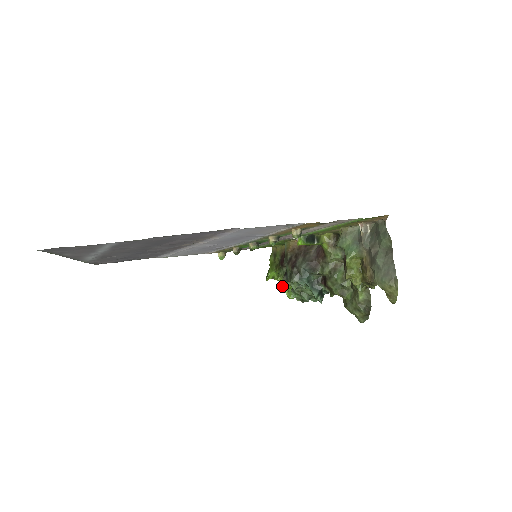
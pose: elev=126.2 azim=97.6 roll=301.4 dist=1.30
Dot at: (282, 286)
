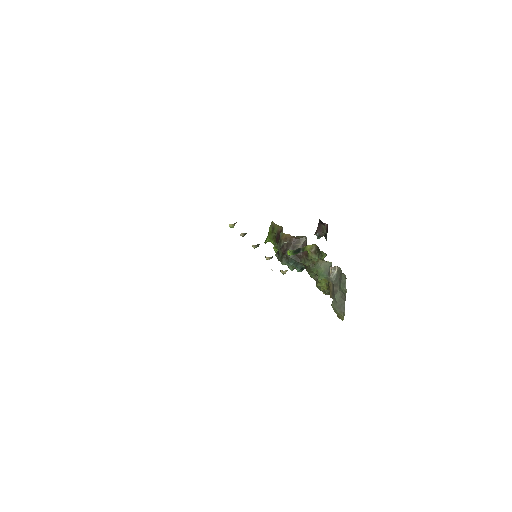
Dot at: occluded
